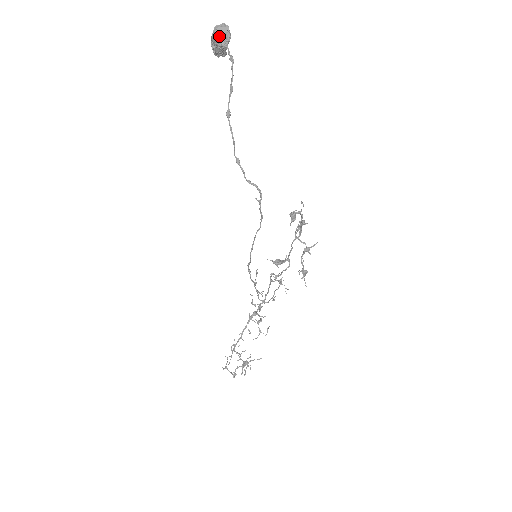
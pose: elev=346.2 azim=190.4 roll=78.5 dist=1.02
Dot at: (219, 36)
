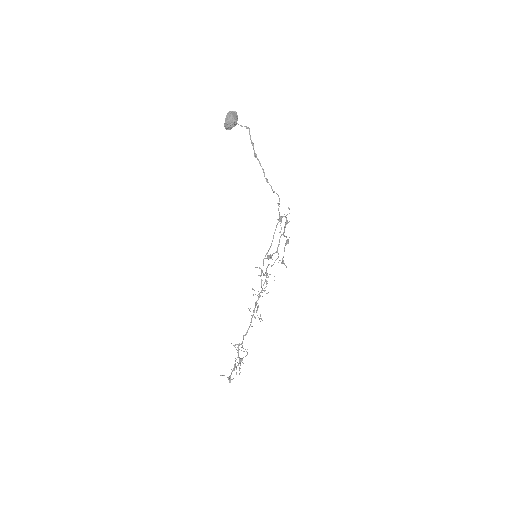
Dot at: (234, 117)
